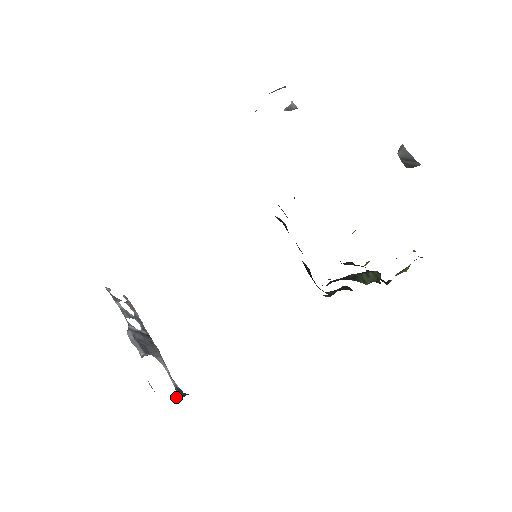
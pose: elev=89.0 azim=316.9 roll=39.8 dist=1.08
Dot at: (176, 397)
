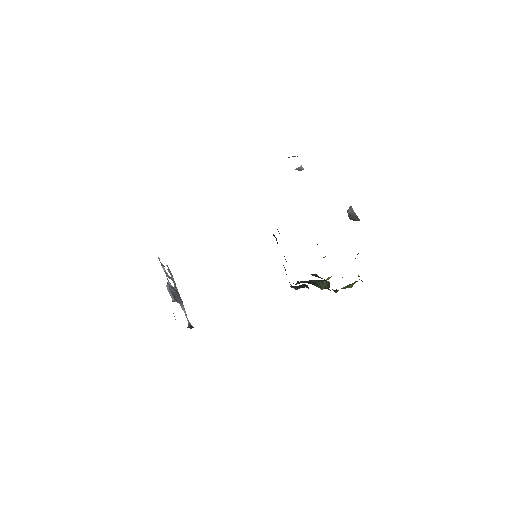
Dot at: (188, 327)
